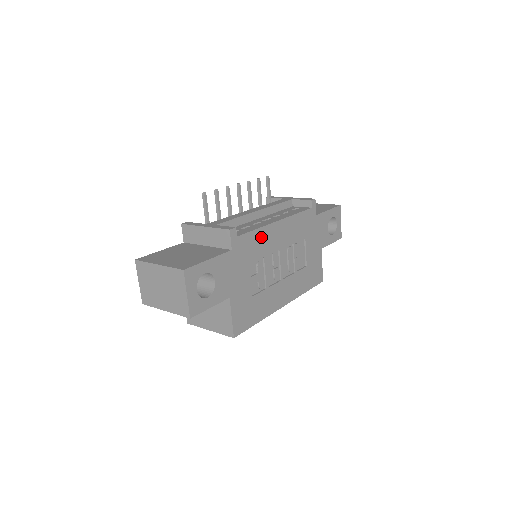
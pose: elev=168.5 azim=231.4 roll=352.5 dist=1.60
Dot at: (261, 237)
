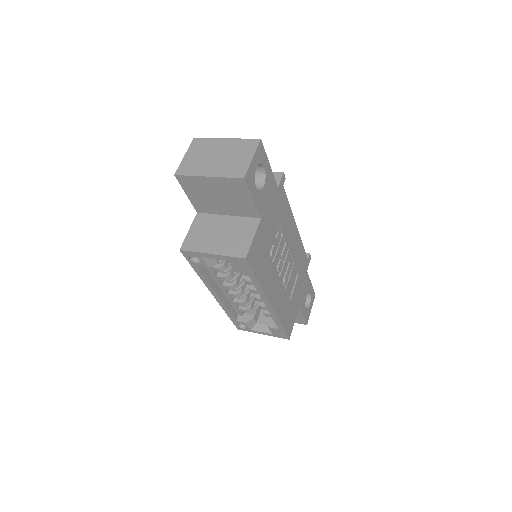
Dot at: (288, 216)
